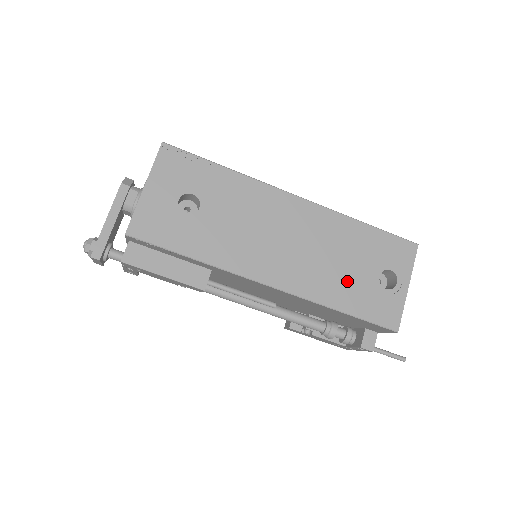
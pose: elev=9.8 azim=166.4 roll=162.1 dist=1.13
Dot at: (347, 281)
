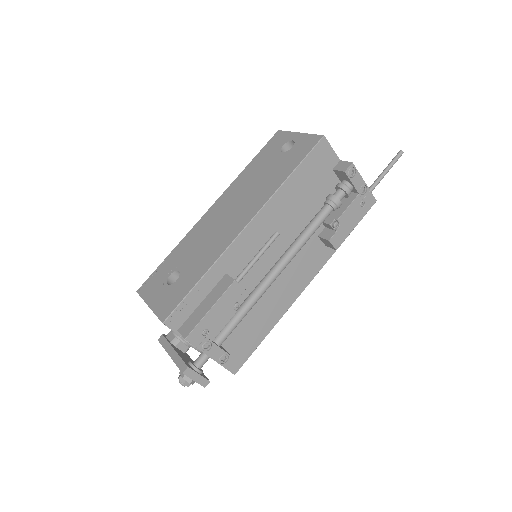
Dot at: (273, 173)
